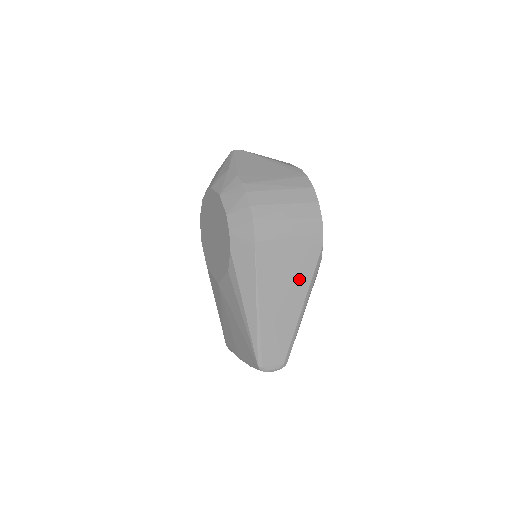
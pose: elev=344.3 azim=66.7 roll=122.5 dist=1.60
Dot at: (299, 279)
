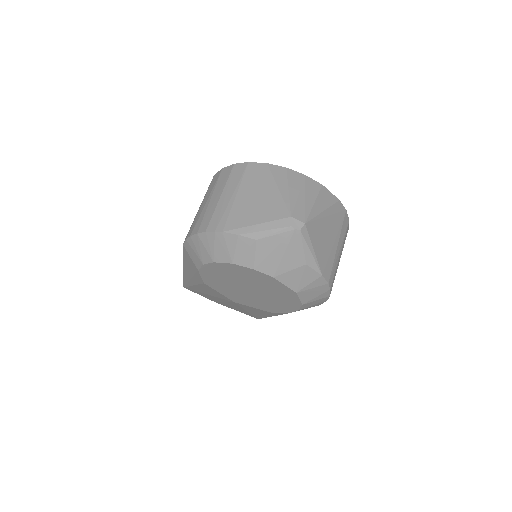
Dot at: occluded
